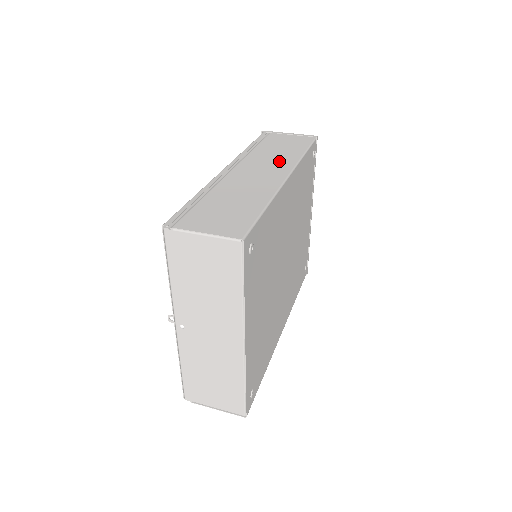
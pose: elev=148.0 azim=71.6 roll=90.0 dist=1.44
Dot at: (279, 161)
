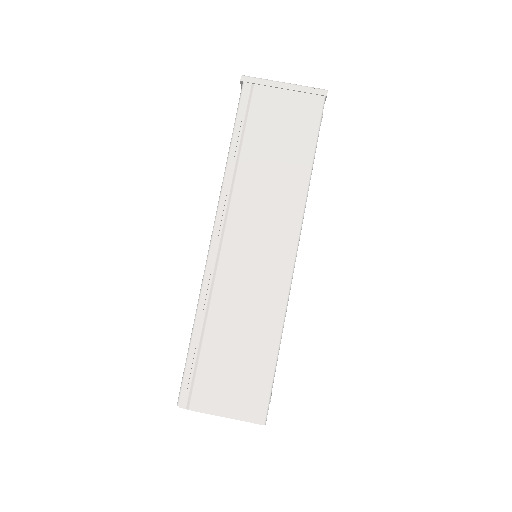
Dot at: (280, 204)
